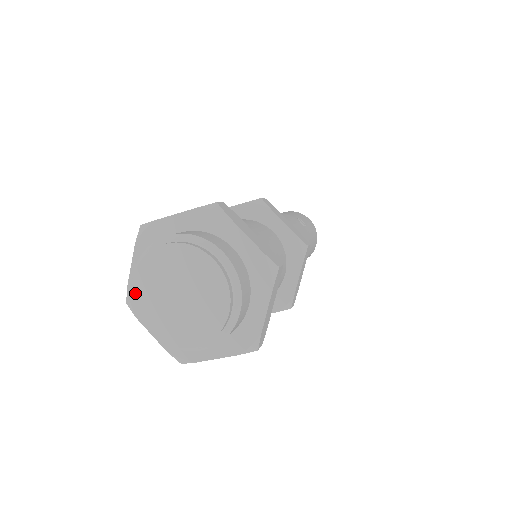
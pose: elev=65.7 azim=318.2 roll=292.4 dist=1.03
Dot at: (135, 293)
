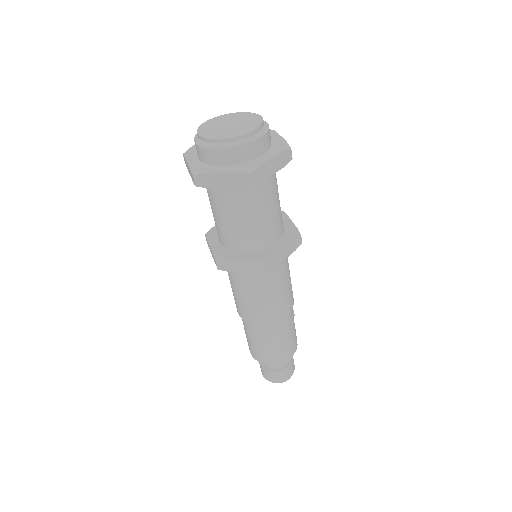
Dot at: (204, 124)
